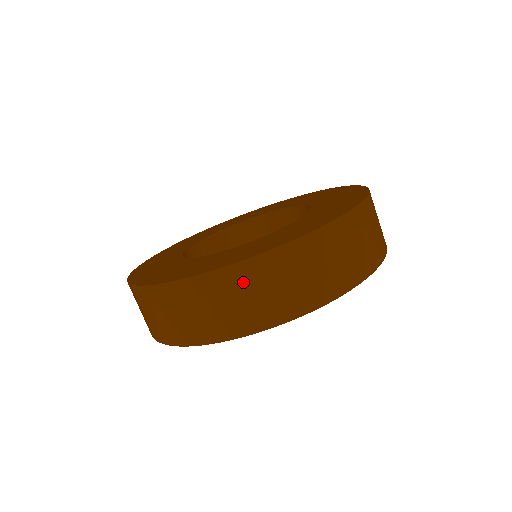
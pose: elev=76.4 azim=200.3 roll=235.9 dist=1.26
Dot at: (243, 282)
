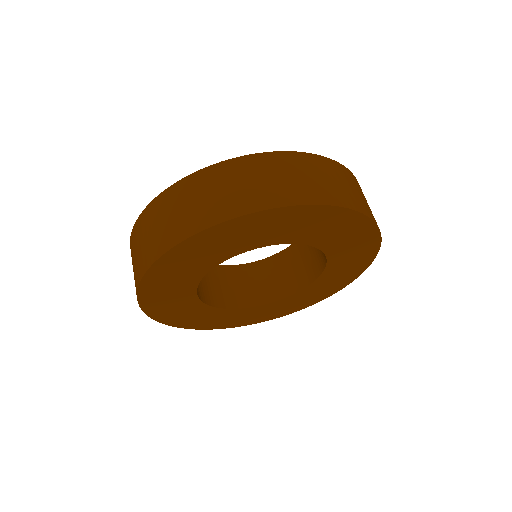
Dot at: (195, 188)
